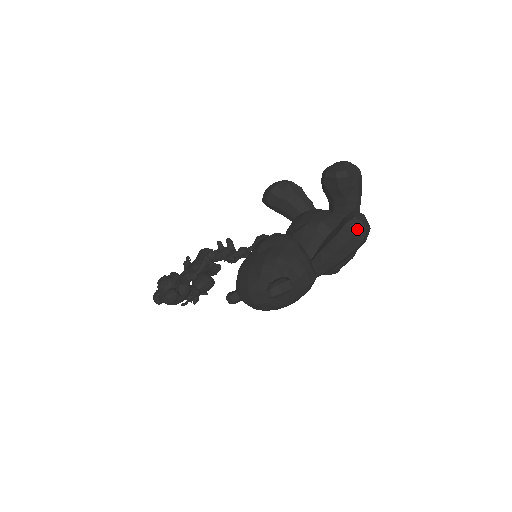
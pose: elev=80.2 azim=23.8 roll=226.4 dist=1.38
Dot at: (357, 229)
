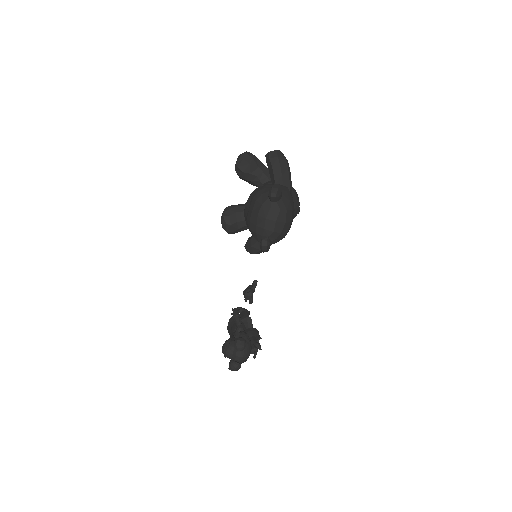
Dot at: (276, 154)
